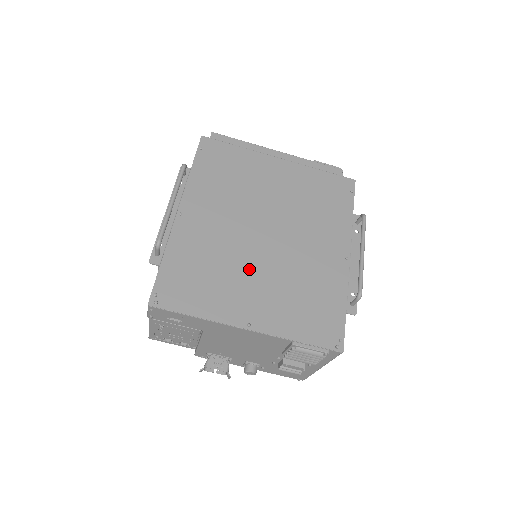
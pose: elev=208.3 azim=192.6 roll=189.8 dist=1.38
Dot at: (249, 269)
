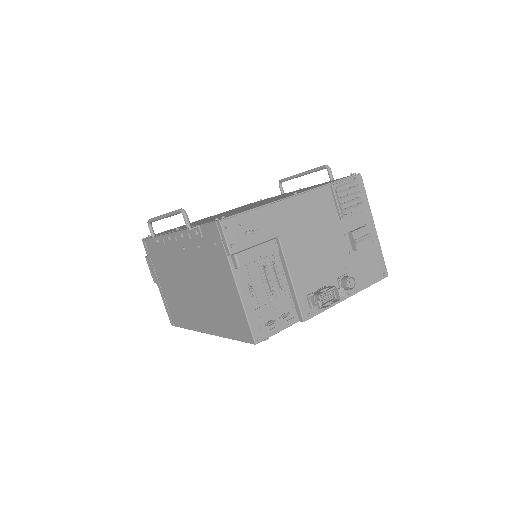
Dot at: occluded
